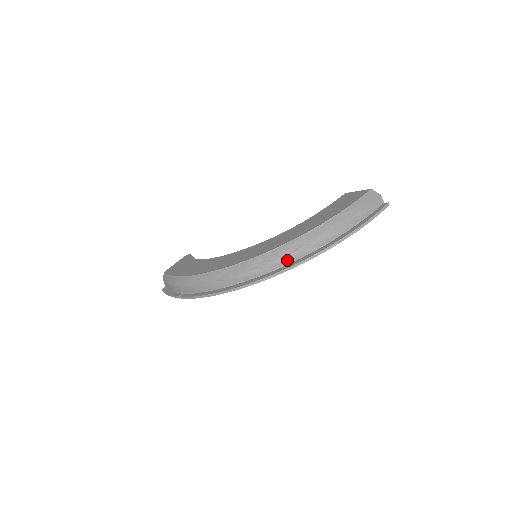
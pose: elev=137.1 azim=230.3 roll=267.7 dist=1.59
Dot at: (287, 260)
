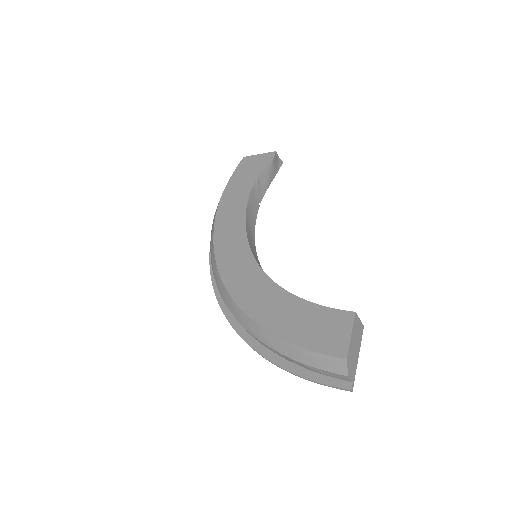
Dot at: occluded
